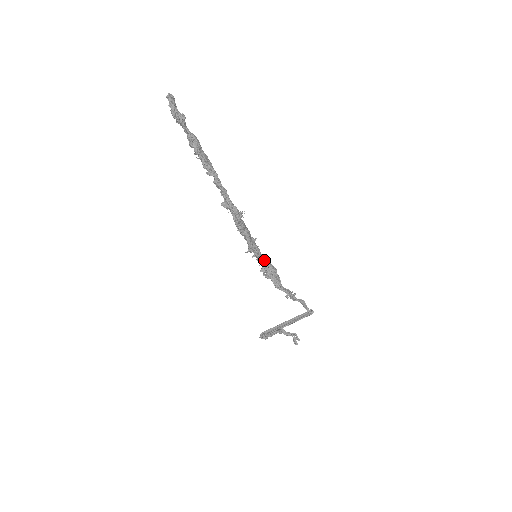
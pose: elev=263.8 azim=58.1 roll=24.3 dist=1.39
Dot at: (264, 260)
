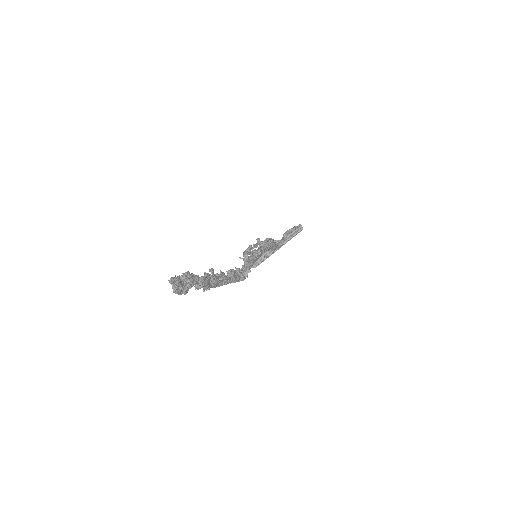
Dot at: (263, 253)
